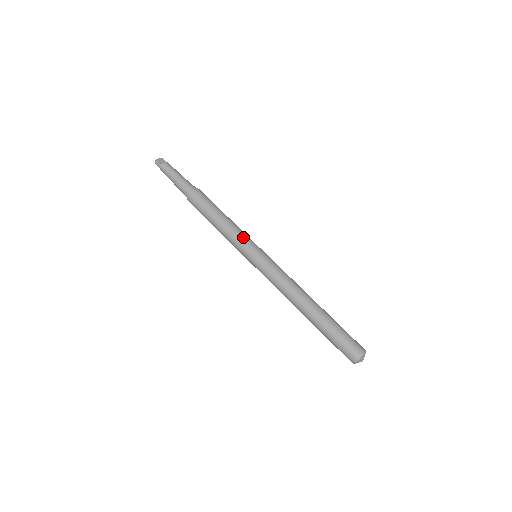
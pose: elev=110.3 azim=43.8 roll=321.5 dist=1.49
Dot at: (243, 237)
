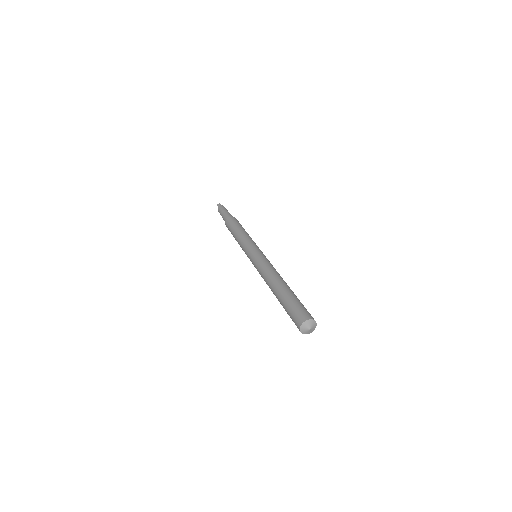
Dot at: occluded
